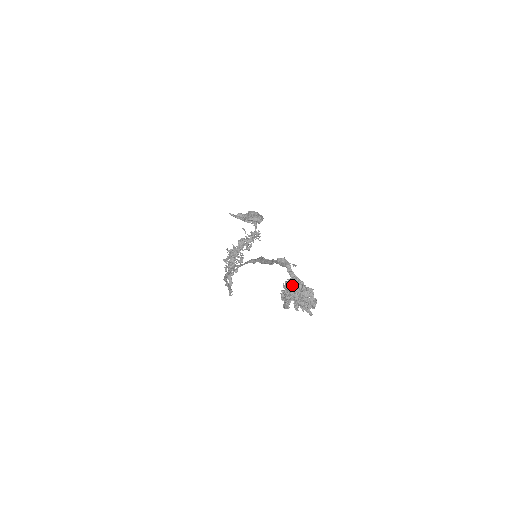
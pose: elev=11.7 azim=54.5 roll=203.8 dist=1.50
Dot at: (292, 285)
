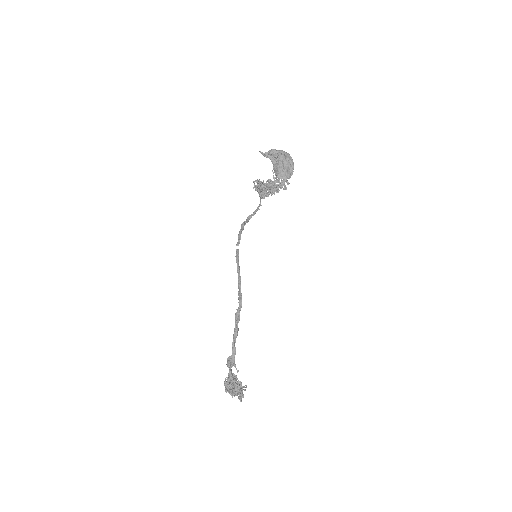
Dot at: (231, 384)
